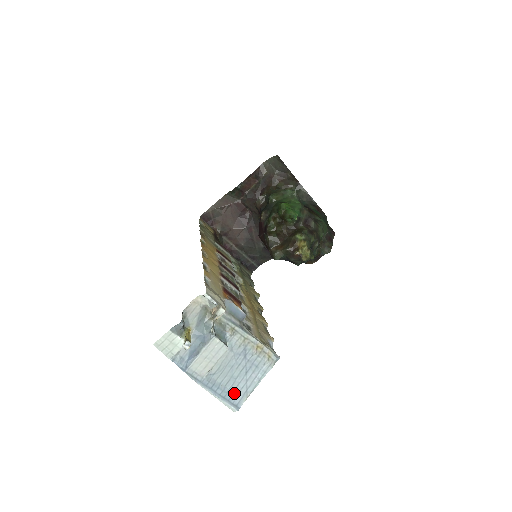
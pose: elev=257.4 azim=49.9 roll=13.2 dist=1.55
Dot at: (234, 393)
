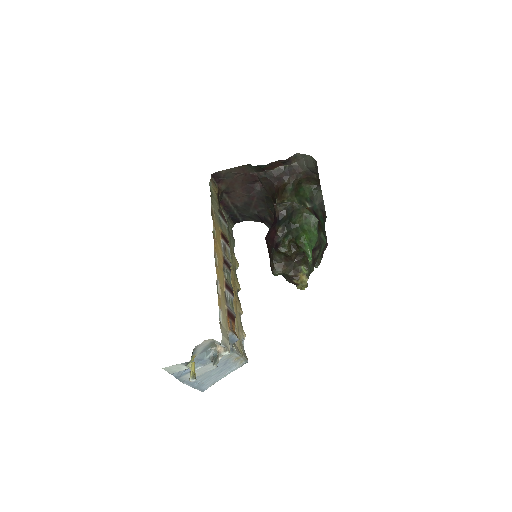
Dot at: (206, 384)
